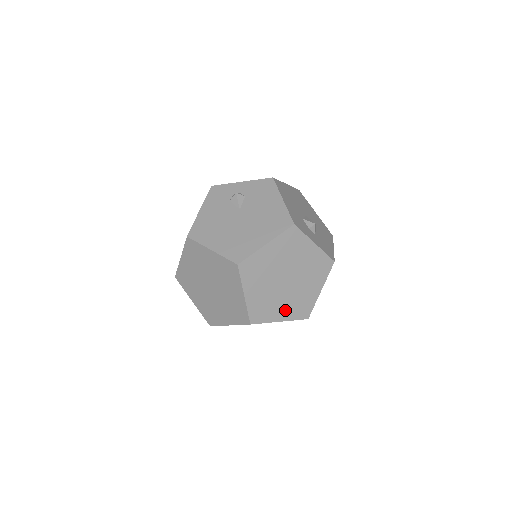
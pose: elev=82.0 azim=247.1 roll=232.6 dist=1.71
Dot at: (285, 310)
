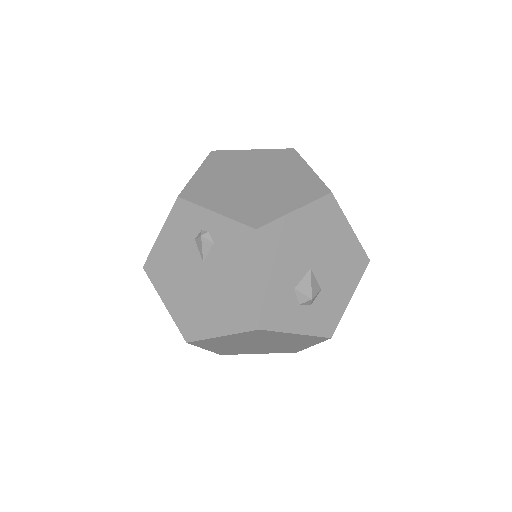
Dot at: (263, 351)
